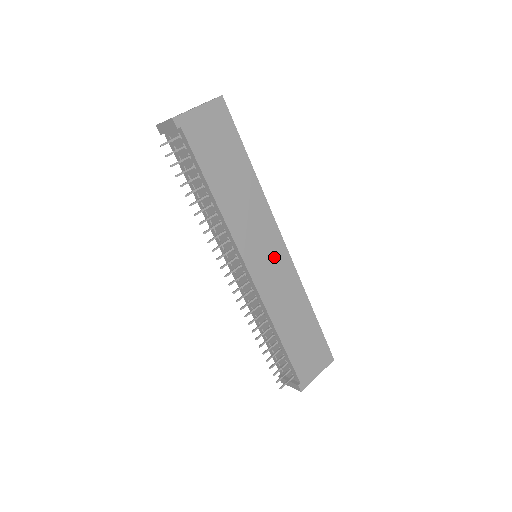
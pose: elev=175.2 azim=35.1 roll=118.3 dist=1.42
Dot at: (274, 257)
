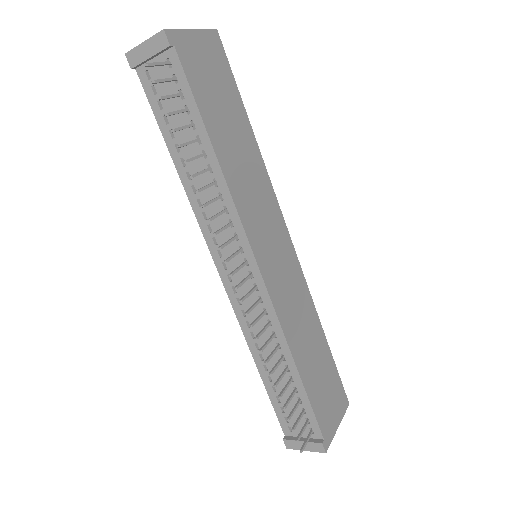
Dot at: (282, 254)
